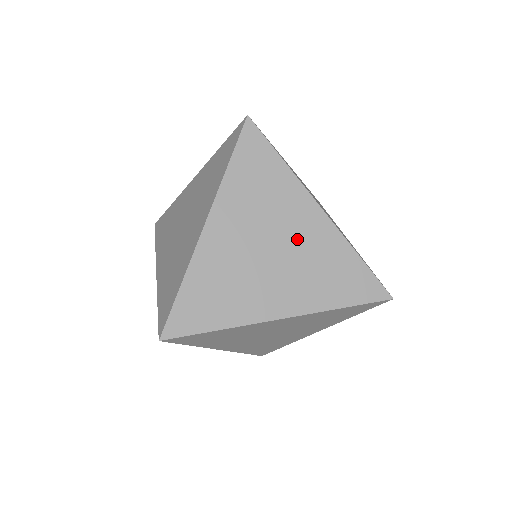
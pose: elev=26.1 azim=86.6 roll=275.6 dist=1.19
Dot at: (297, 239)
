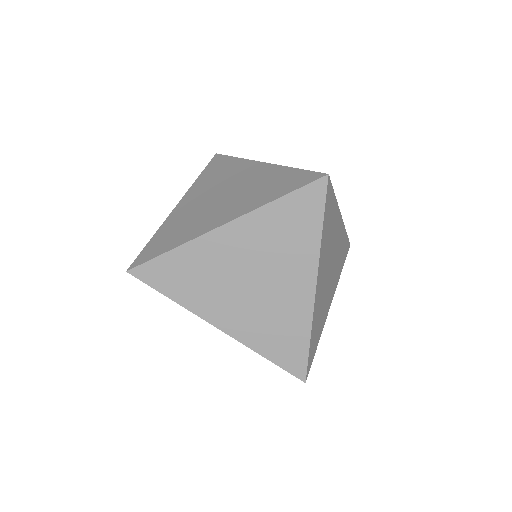
Dot at: (242, 182)
